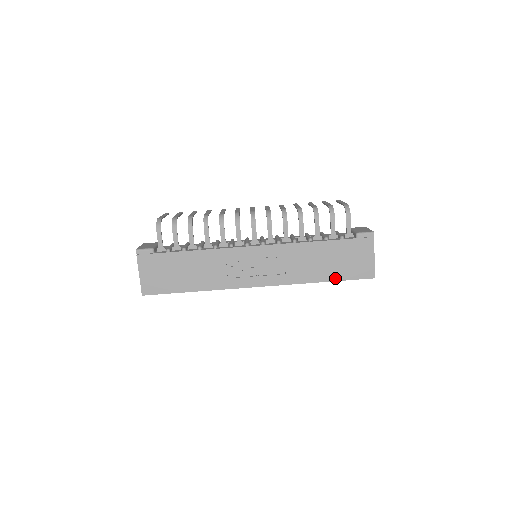
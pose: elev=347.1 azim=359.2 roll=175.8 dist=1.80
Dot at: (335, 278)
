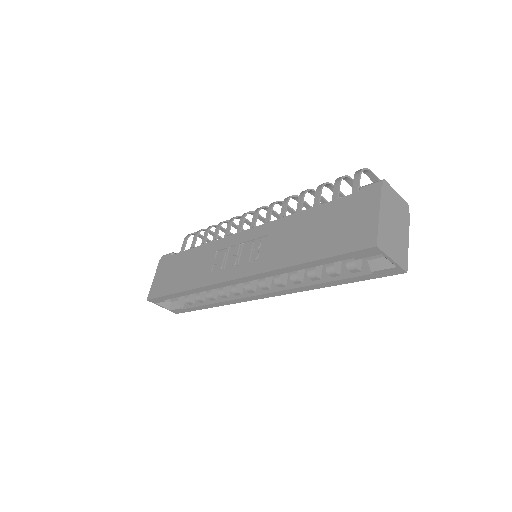
Dot at: (319, 255)
